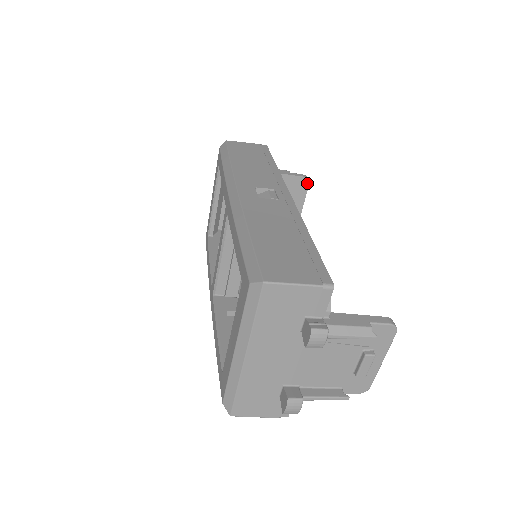
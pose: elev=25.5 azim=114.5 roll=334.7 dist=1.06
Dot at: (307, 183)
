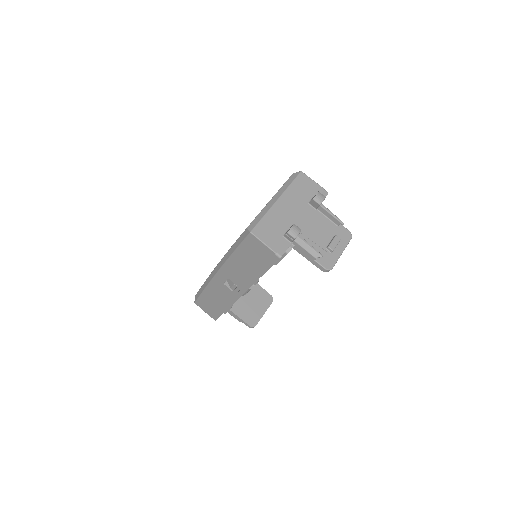
Dot at: (272, 300)
